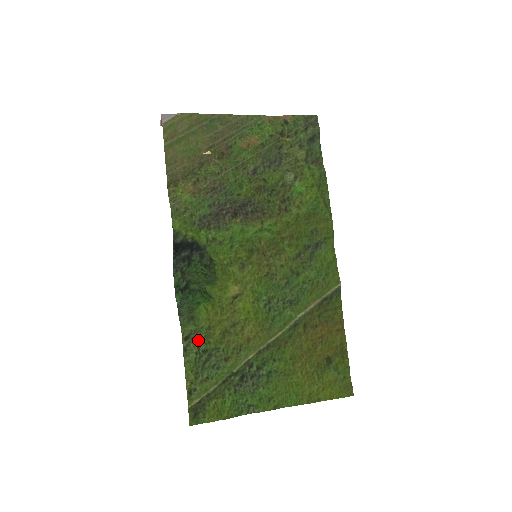
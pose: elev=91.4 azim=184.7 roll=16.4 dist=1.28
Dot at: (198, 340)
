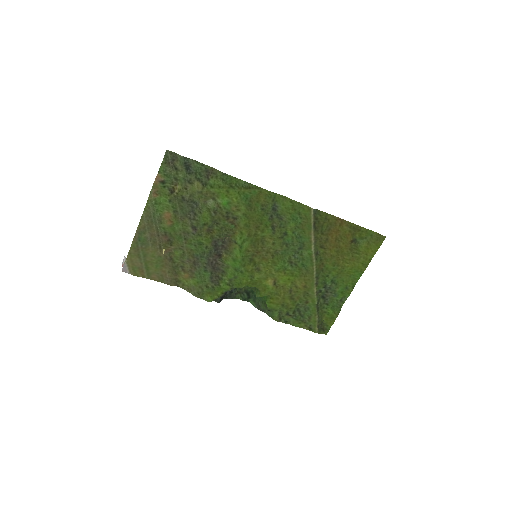
Dot at: (285, 314)
